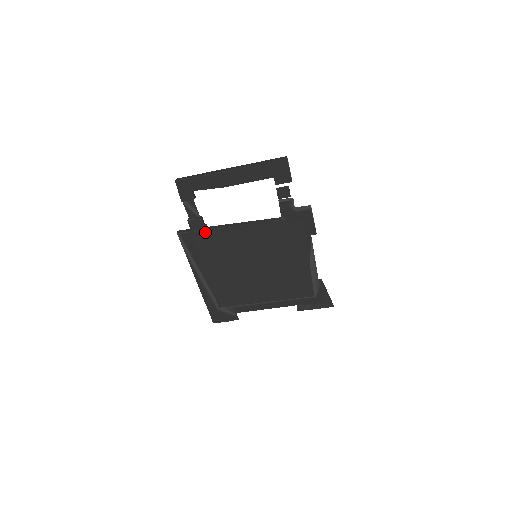
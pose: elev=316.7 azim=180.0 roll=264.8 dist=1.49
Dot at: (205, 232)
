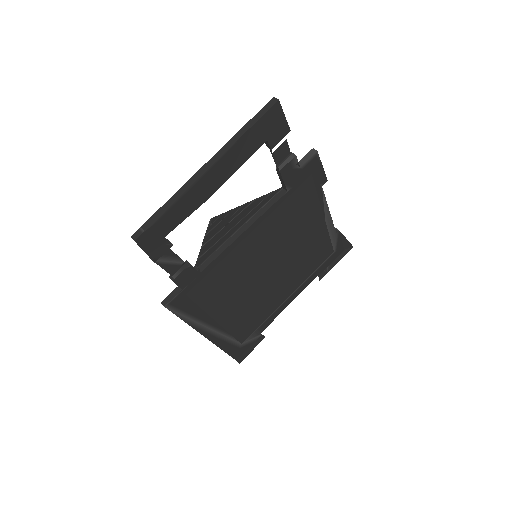
Dot at: (200, 277)
